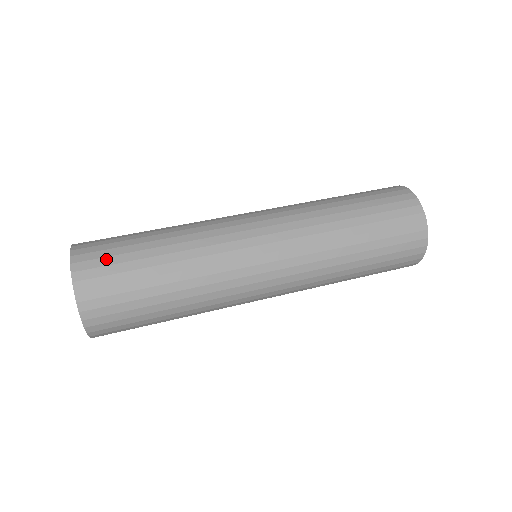
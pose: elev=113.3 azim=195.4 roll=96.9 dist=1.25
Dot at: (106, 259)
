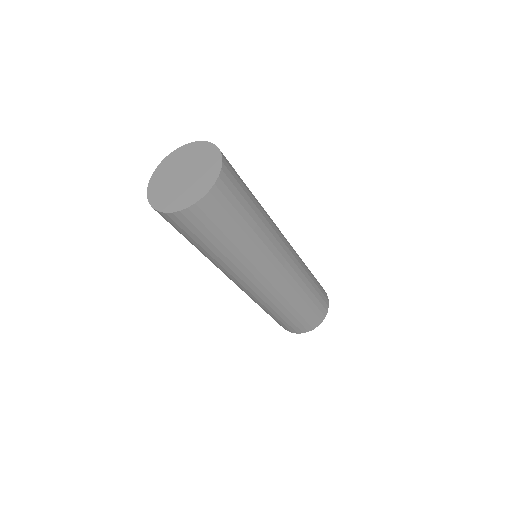
Dot at: occluded
